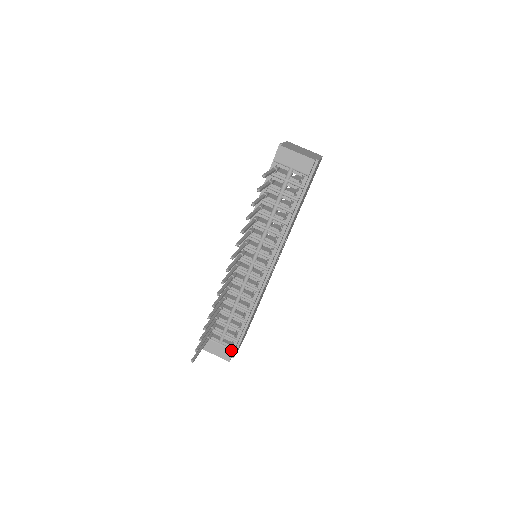
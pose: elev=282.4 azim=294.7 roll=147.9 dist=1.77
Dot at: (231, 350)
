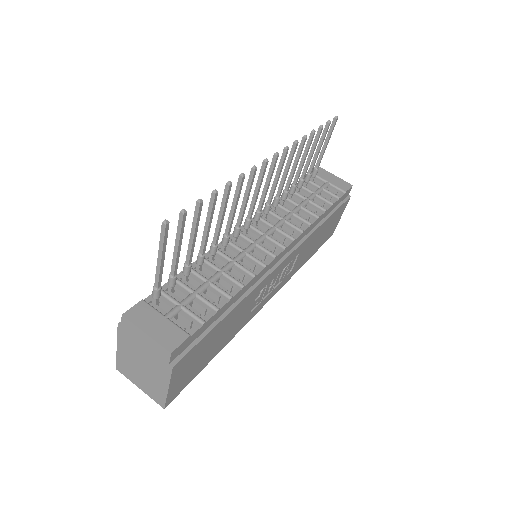
Dot at: (185, 332)
